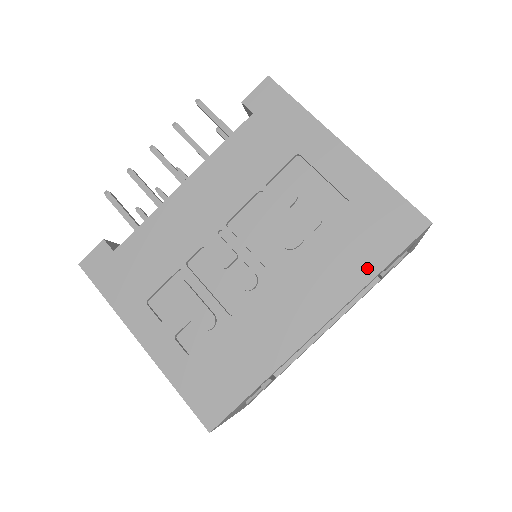
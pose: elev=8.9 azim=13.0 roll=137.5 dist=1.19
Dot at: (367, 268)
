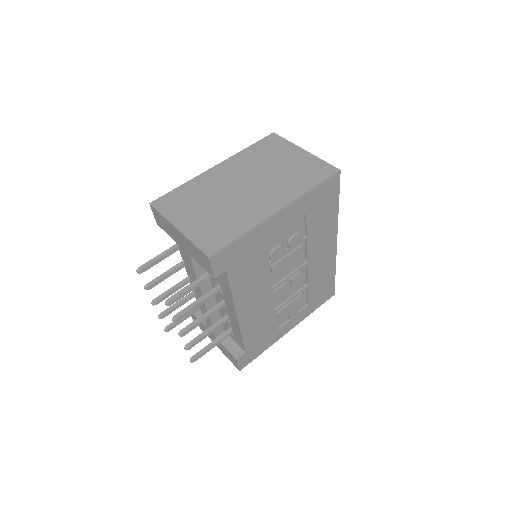
Dot at: (334, 212)
